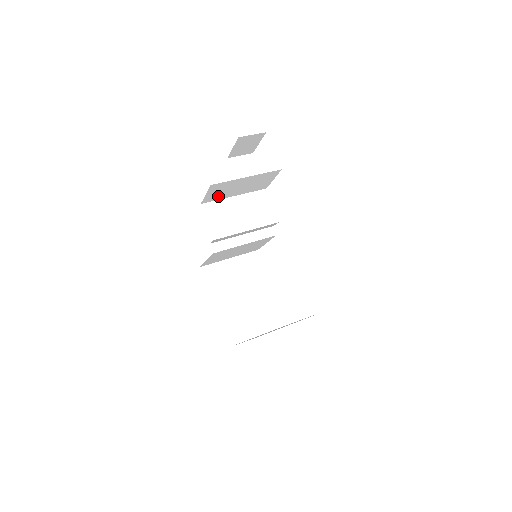
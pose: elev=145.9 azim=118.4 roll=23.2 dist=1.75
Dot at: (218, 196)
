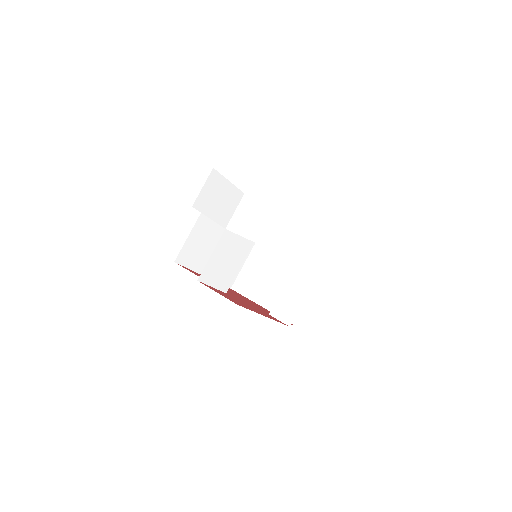
Dot at: occluded
